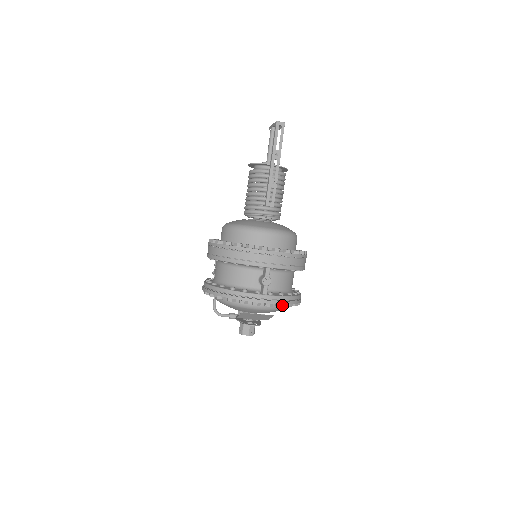
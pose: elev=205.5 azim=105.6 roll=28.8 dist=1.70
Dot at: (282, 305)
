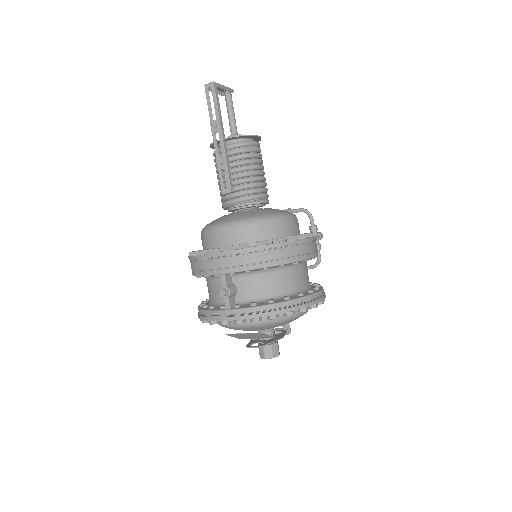
Dot at: (255, 319)
